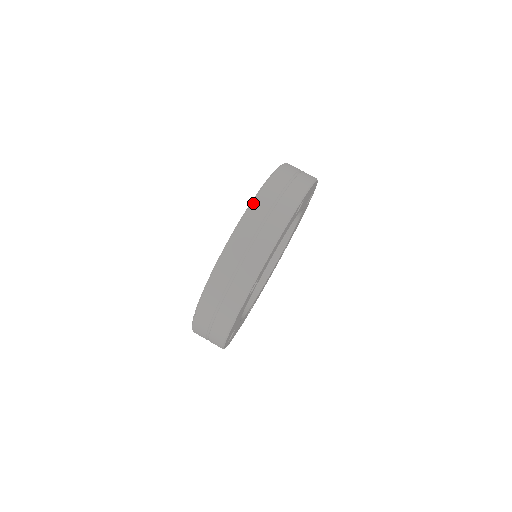
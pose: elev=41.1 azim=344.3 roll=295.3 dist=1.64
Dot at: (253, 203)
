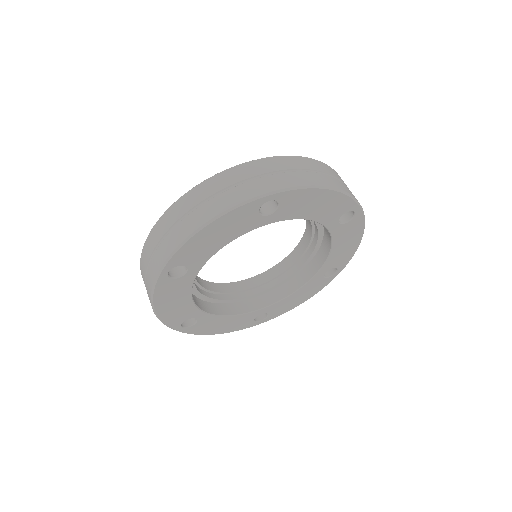
Dot at: (323, 163)
